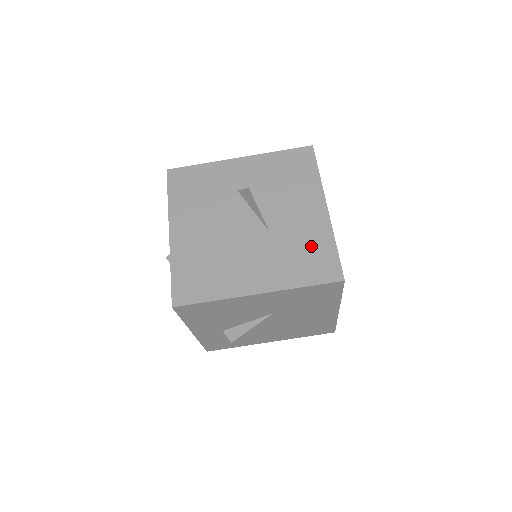
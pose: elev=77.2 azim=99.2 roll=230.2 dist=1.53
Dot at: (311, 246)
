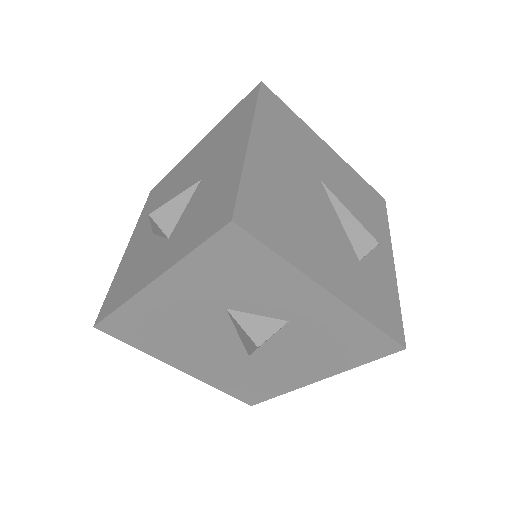
Dot at: (263, 384)
